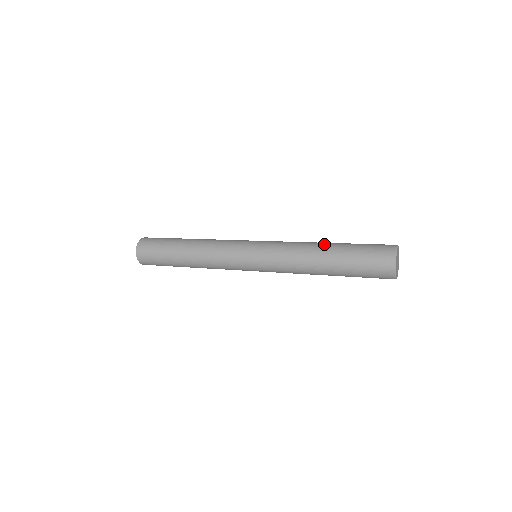
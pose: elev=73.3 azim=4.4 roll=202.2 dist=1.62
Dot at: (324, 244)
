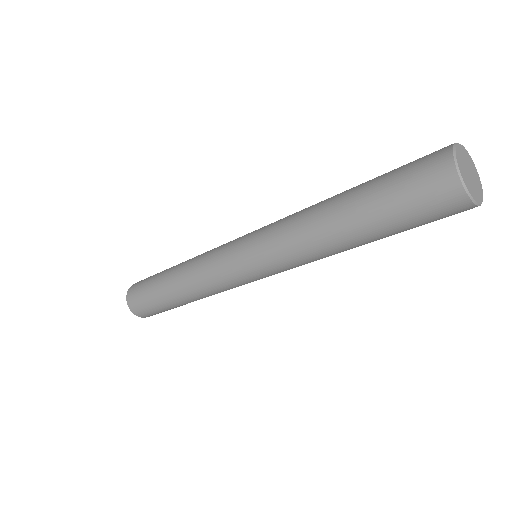
Dot at: (333, 198)
